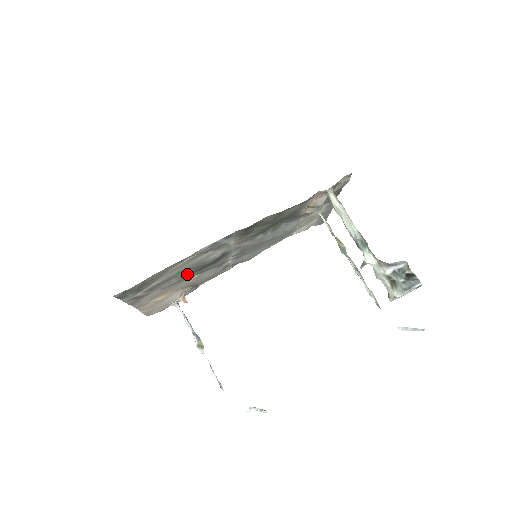
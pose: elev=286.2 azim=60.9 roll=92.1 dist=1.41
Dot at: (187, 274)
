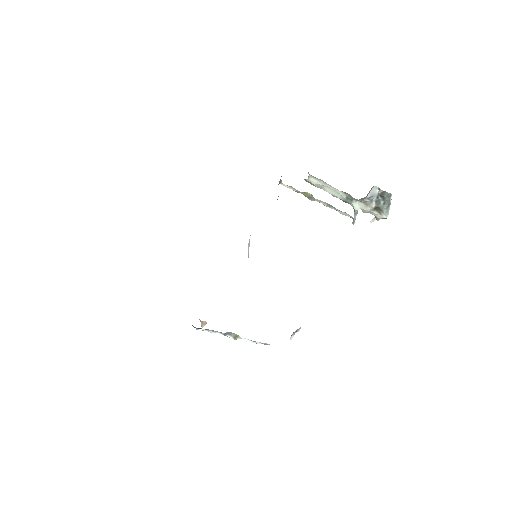
Dot at: occluded
